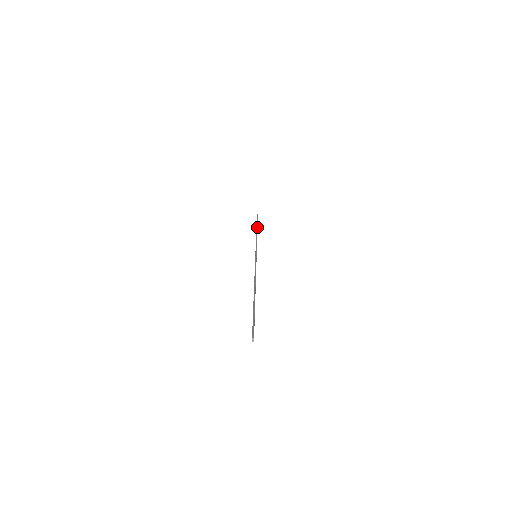
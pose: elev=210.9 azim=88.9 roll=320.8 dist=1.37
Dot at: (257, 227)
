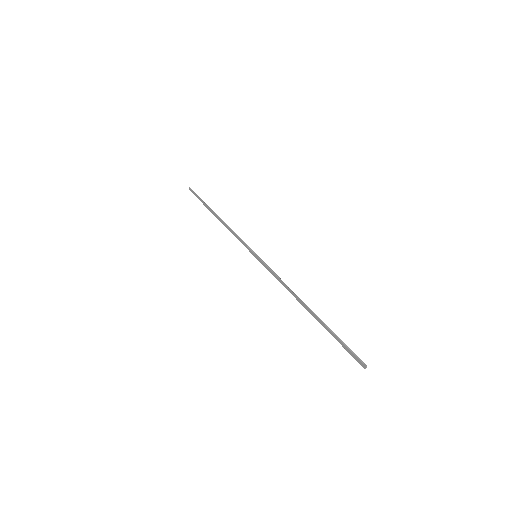
Dot at: (212, 210)
